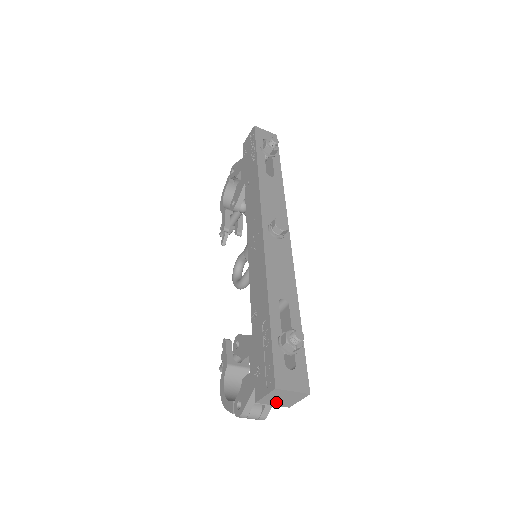
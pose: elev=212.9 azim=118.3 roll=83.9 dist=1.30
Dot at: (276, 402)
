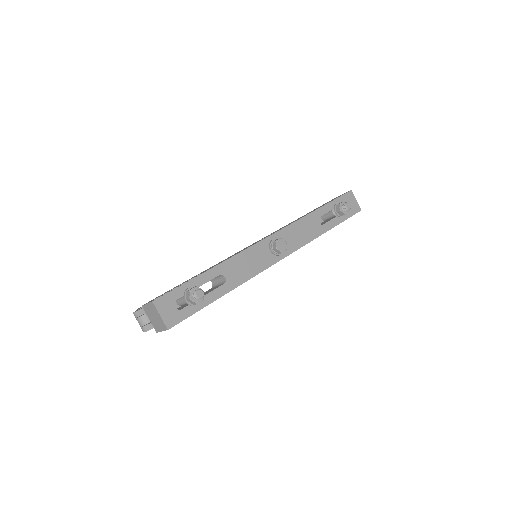
Dot at: (151, 318)
